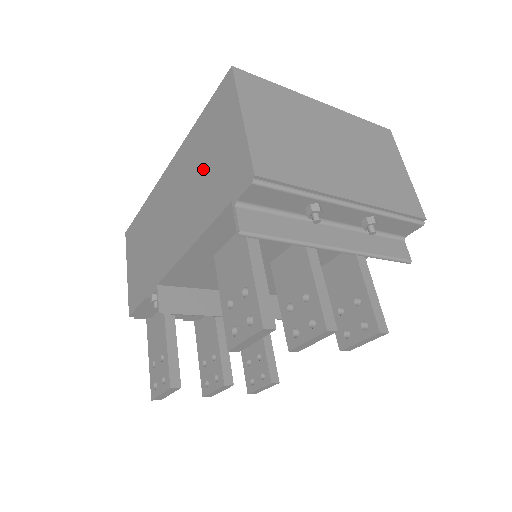
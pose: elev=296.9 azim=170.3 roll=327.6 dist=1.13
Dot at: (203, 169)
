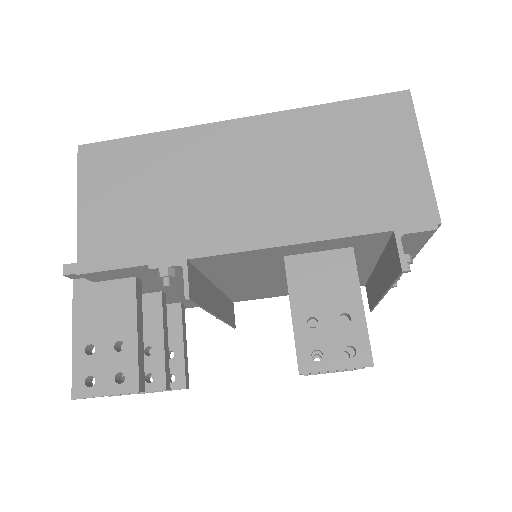
Dot at: (335, 167)
